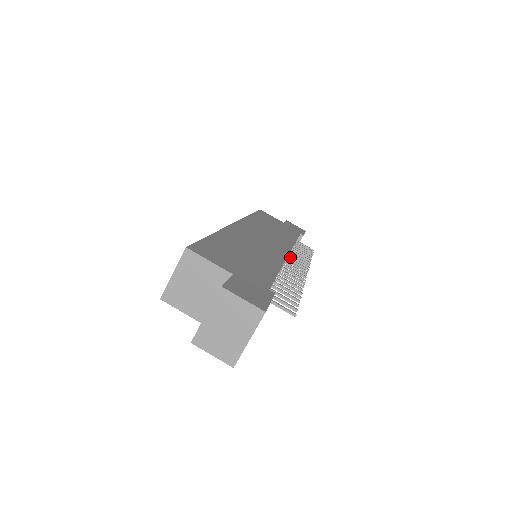
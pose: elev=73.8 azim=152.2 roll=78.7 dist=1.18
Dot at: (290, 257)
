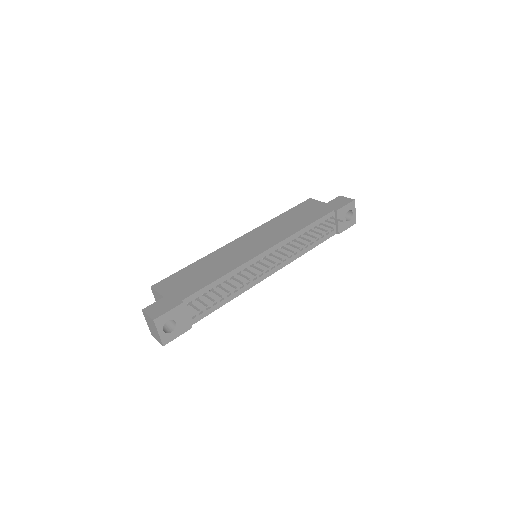
Dot at: (283, 248)
